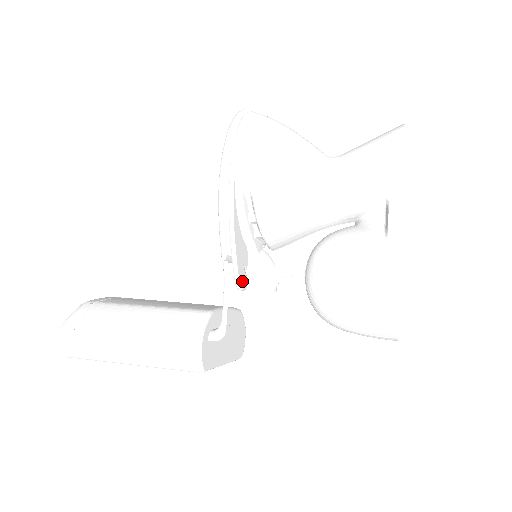
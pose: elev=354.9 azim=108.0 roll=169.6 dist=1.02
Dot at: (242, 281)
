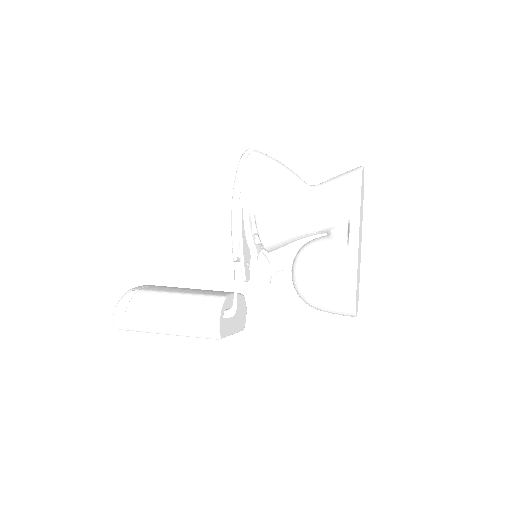
Dot at: (247, 275)
